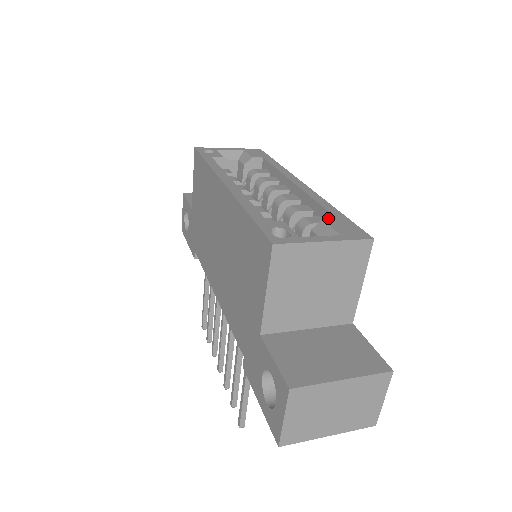
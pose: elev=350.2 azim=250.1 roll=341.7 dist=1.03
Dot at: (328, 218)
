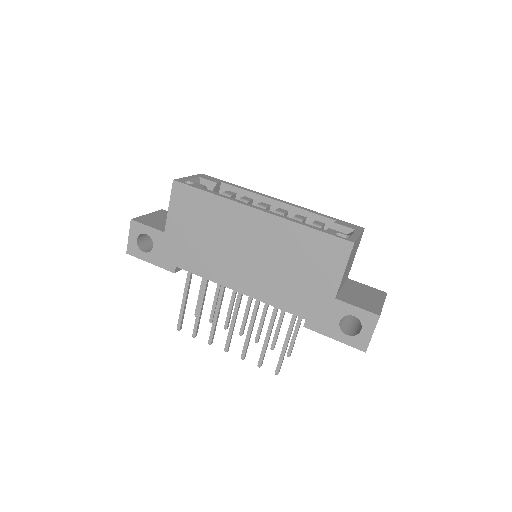
Dot at: (326, 221)
